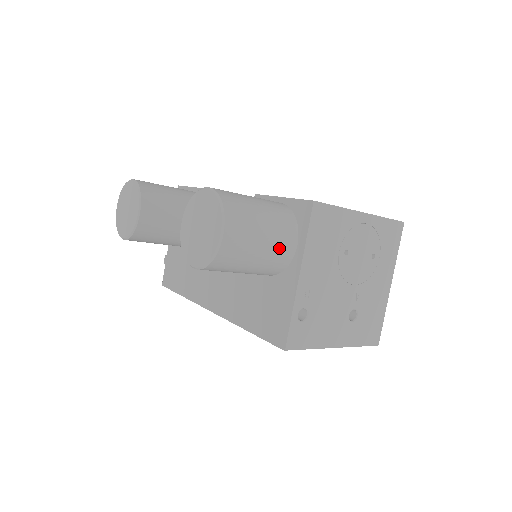
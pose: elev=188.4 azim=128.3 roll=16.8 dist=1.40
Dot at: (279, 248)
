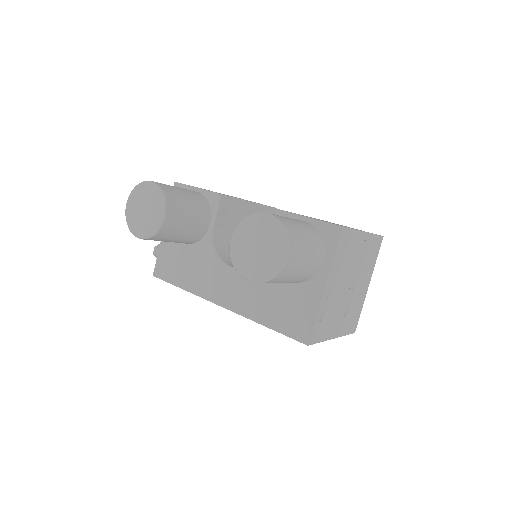
Dot at: (314, 264)
